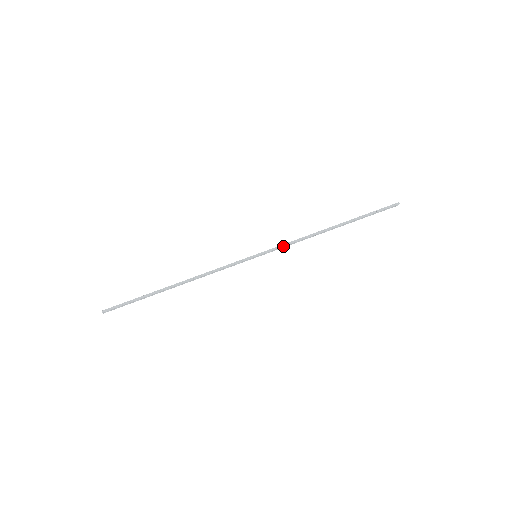
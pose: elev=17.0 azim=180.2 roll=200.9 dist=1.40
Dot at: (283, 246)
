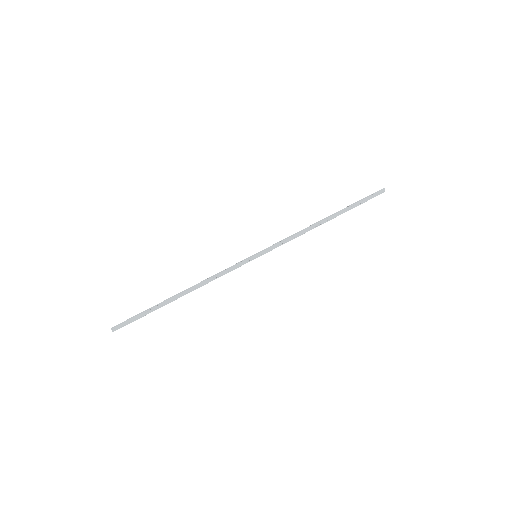
Dot at: (280, 242)
